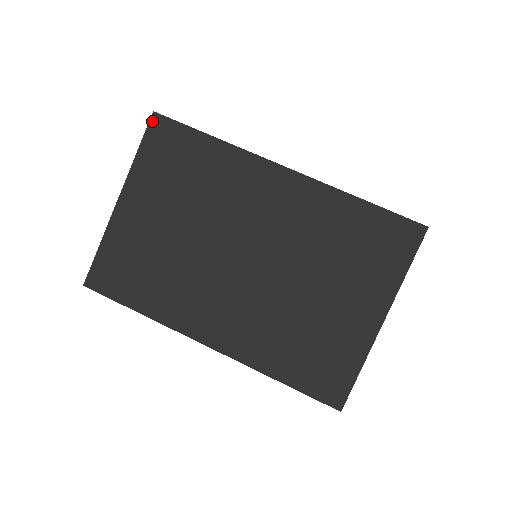
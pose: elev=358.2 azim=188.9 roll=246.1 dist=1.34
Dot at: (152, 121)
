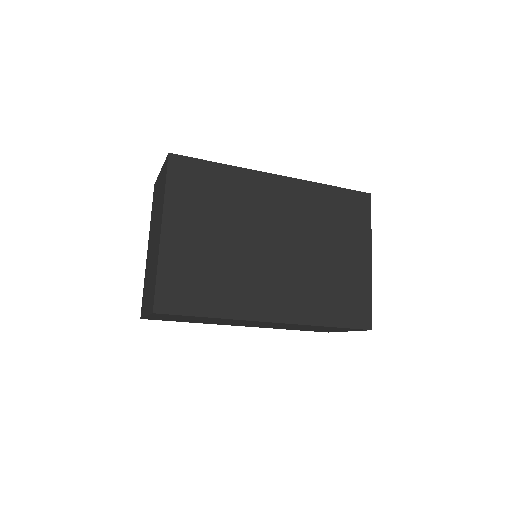
Dot at: (170, 160)
